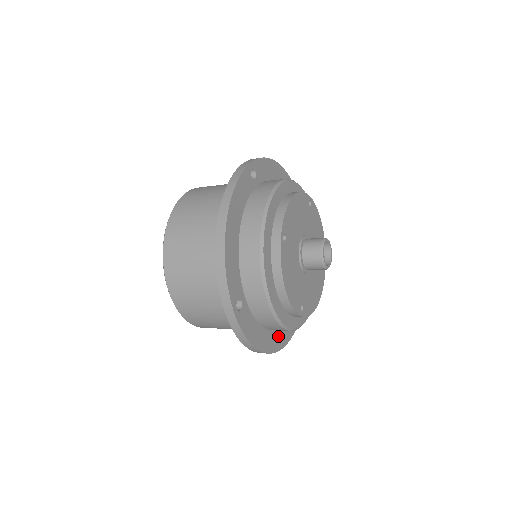
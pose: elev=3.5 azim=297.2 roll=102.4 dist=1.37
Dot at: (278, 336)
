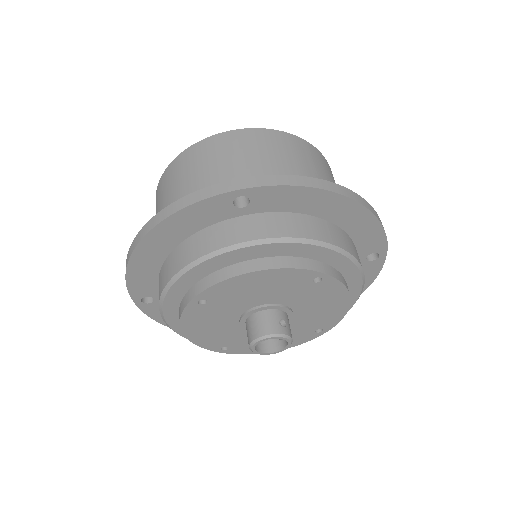
Dot at: occluded
